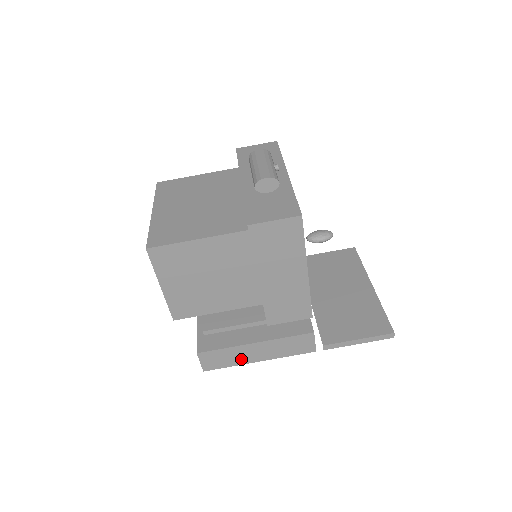
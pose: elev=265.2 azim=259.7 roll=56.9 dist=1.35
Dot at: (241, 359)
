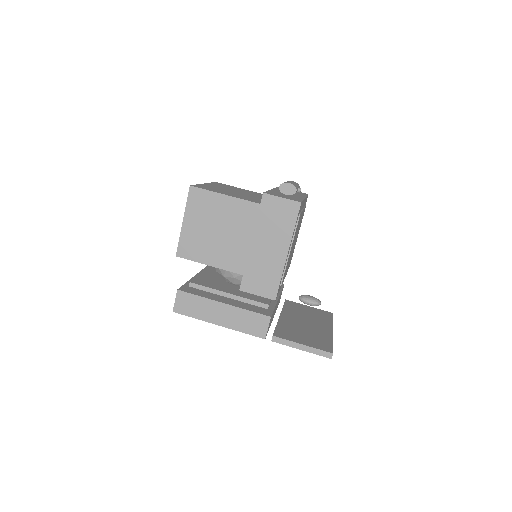
Dot at: (206, 315)
